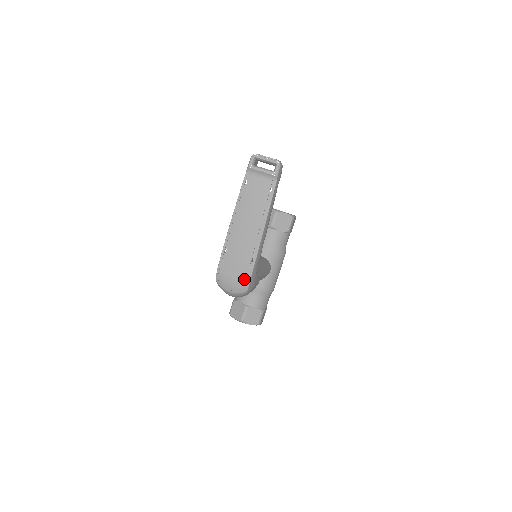
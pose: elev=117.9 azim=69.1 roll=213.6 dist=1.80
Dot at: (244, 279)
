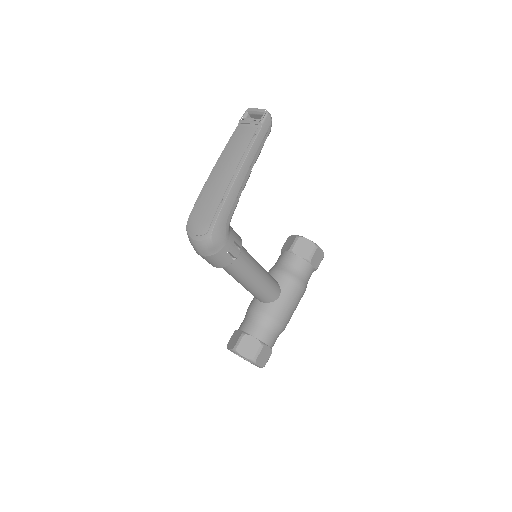
Dot at: (210, 222)
